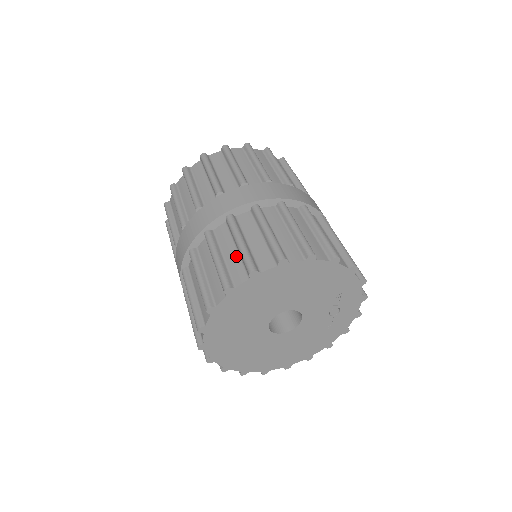
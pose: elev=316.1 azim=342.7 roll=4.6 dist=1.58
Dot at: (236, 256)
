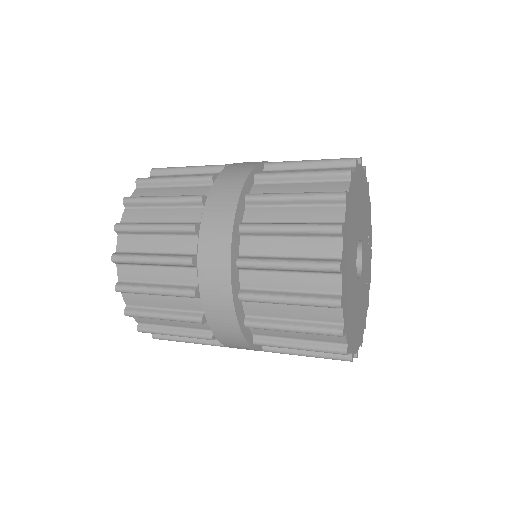
Dot at: (317, 169)
